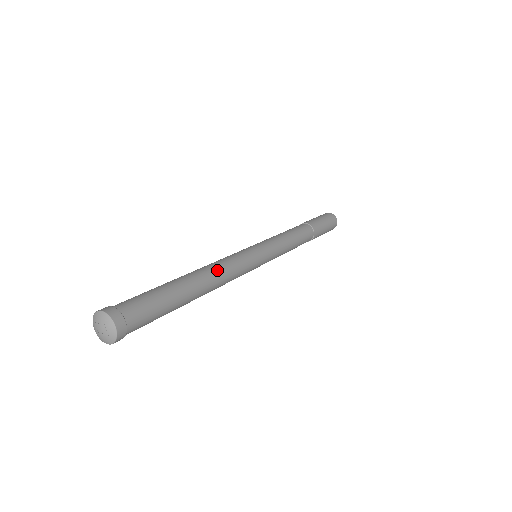
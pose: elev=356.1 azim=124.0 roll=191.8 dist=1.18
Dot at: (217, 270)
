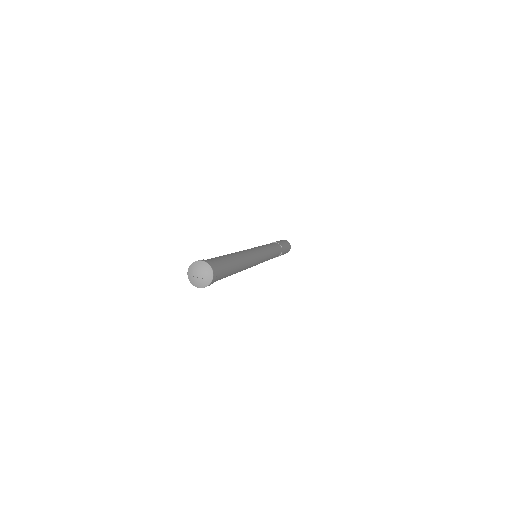
Dot at: (247, 257)
